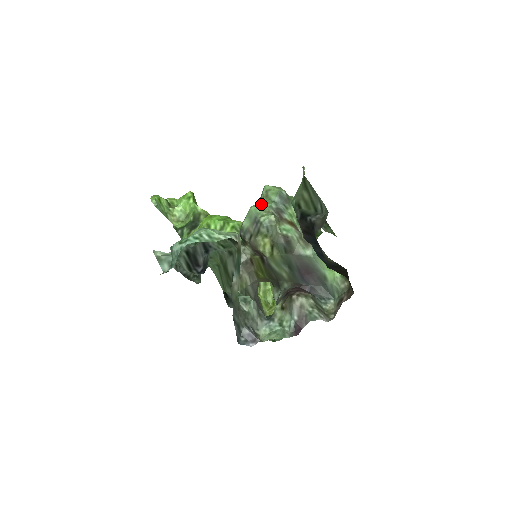
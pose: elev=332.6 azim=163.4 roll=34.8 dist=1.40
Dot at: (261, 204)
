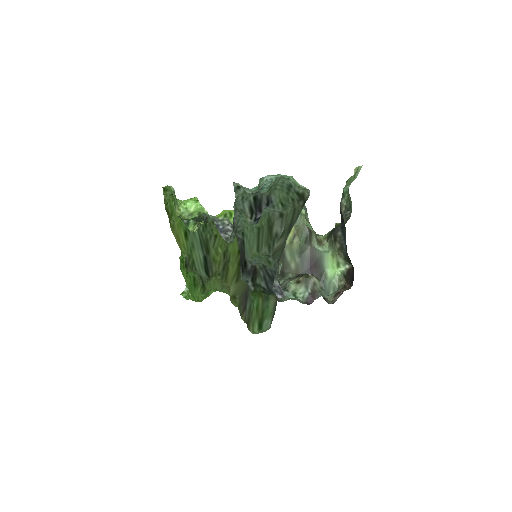
Dot at: occluded
